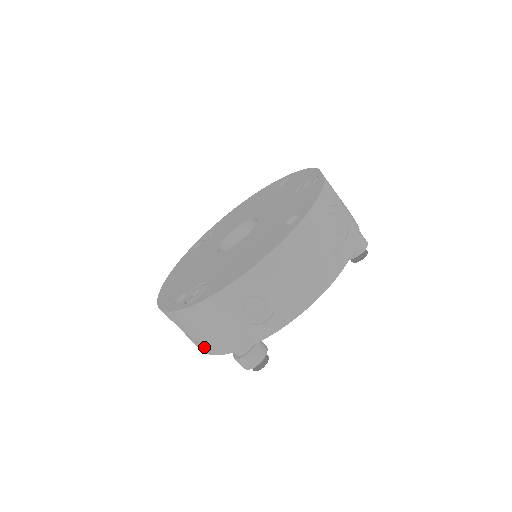
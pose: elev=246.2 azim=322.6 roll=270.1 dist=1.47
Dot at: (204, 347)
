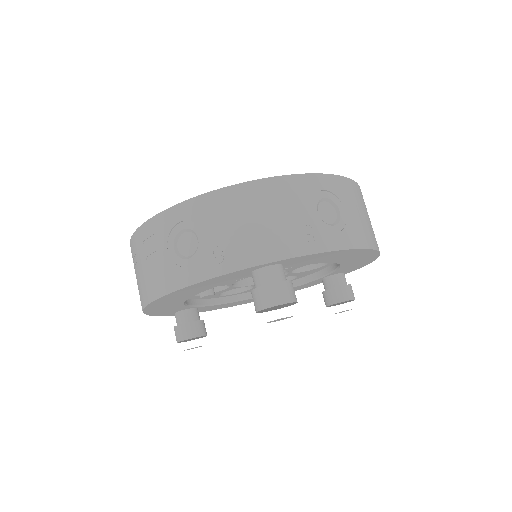
Dot at: (228, 257)
